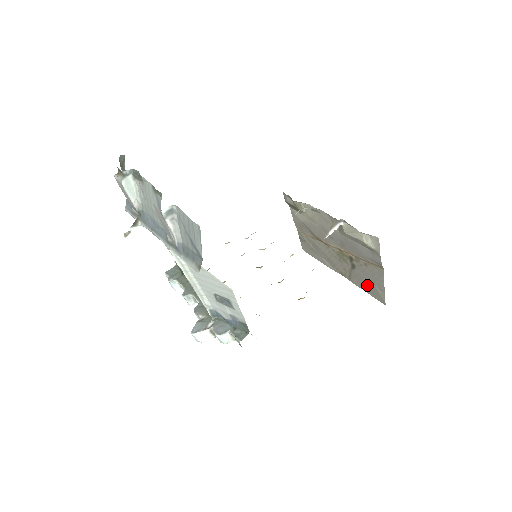
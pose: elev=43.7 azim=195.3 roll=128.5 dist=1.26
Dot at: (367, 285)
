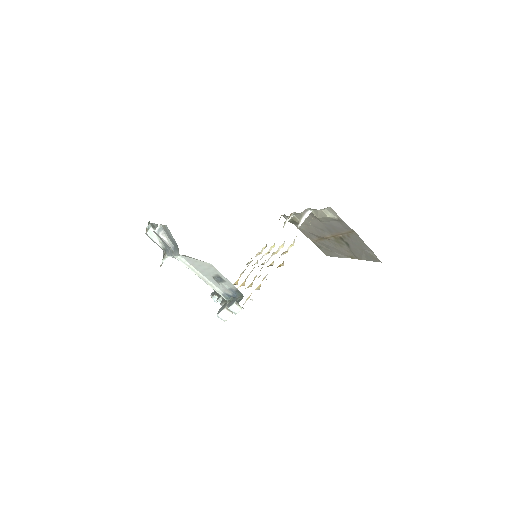
Dot at: (363, 254)
